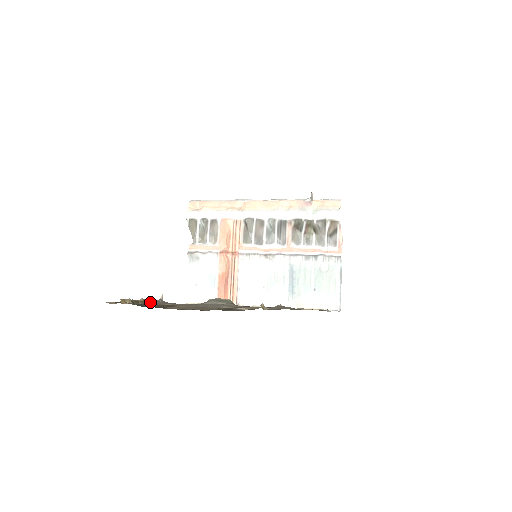
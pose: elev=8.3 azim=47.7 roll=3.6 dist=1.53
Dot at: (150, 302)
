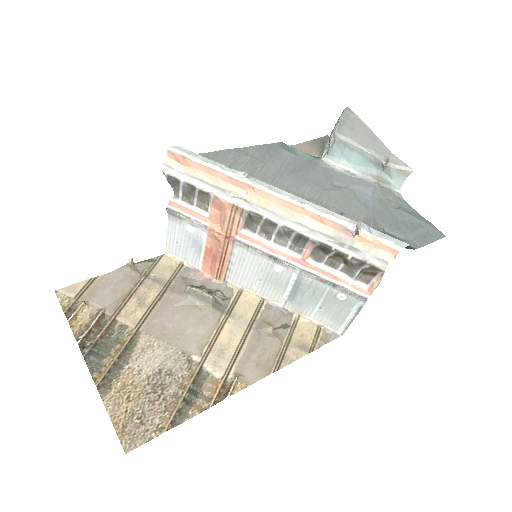
Dot at: (108, 313)
